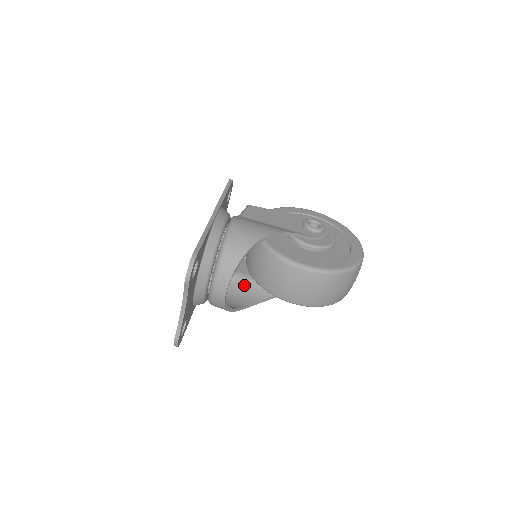
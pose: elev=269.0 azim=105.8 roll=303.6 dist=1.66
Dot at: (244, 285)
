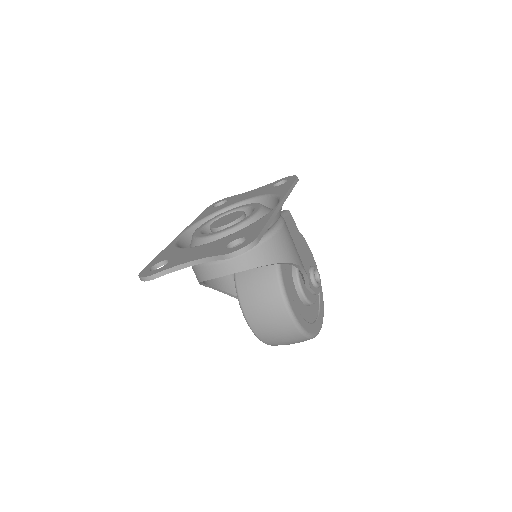
Dot at: occluded
